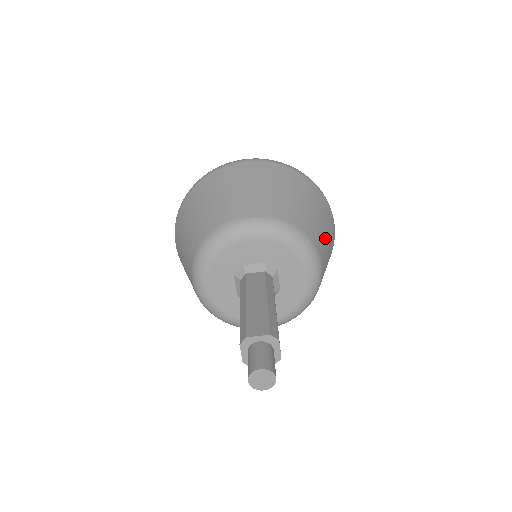
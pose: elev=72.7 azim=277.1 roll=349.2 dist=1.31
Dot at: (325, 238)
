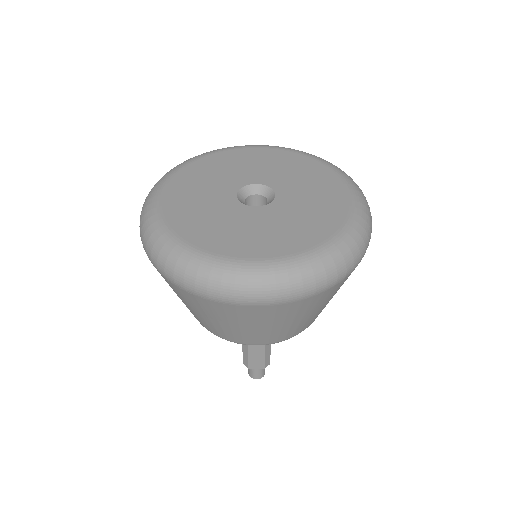
Dot at: occluded
